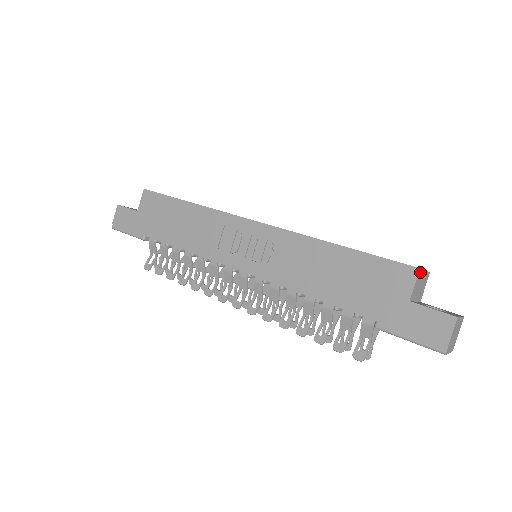
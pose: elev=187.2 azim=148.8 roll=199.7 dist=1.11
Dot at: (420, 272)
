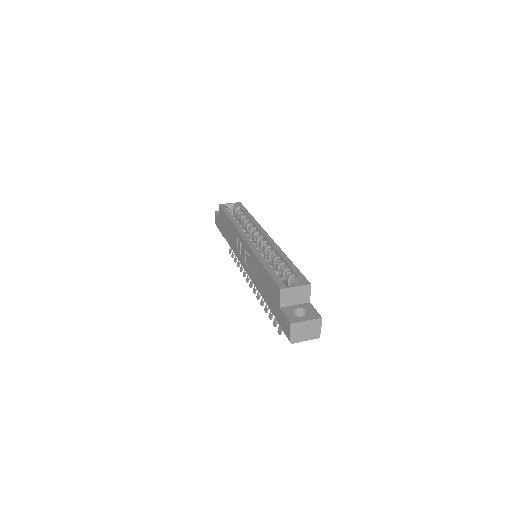
Dot at: (284, 290)
